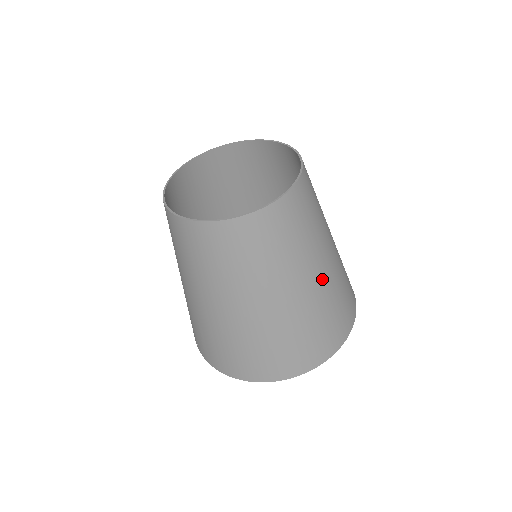
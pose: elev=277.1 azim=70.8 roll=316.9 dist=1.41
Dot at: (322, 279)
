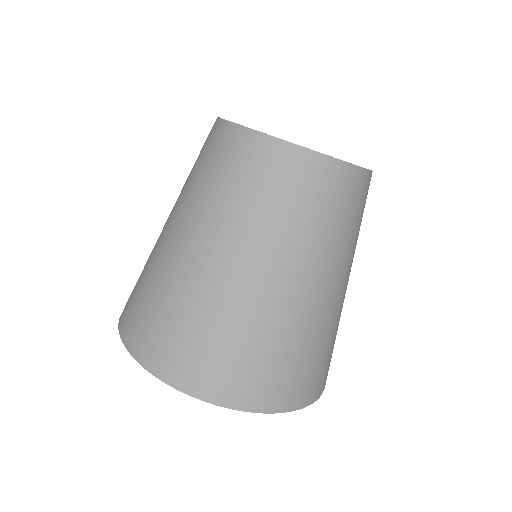
Dot at: (284, 295)
